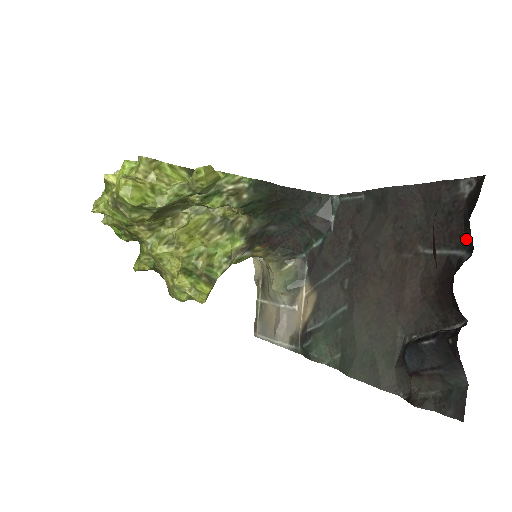
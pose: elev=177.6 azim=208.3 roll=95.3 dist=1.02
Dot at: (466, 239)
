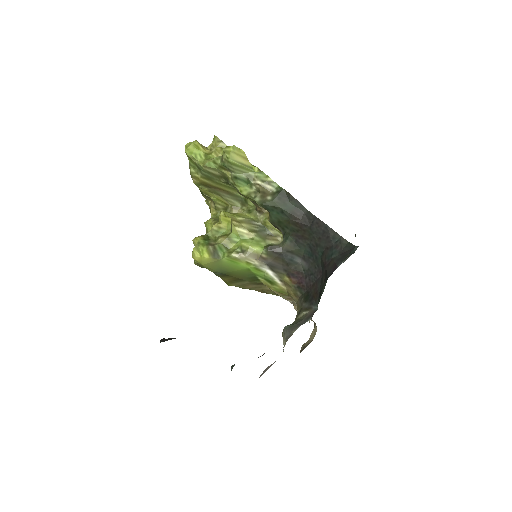
Dot at: occluded
